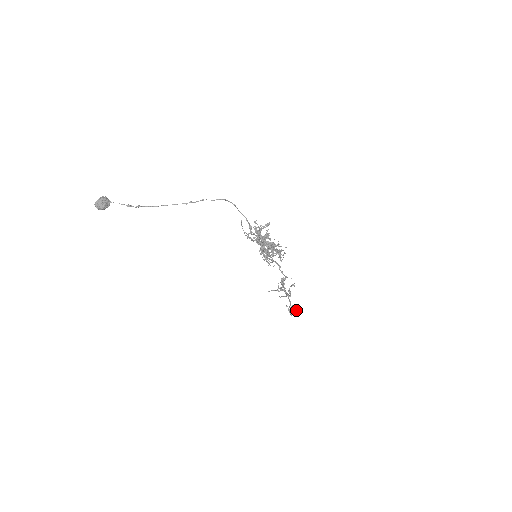
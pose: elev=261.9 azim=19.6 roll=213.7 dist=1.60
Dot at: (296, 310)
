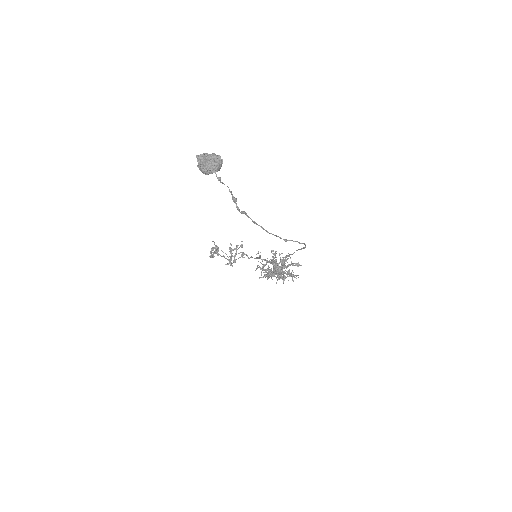
Dot at: occluded
